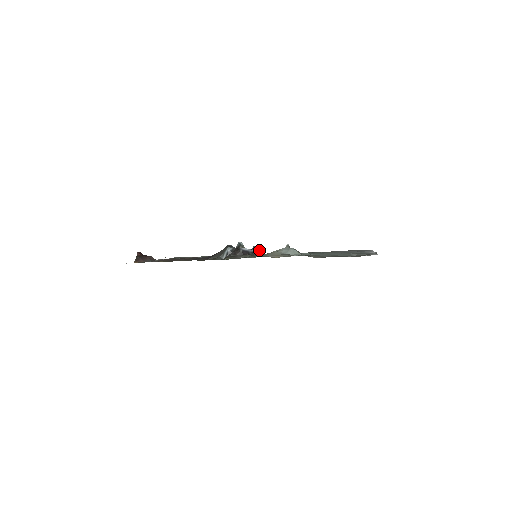
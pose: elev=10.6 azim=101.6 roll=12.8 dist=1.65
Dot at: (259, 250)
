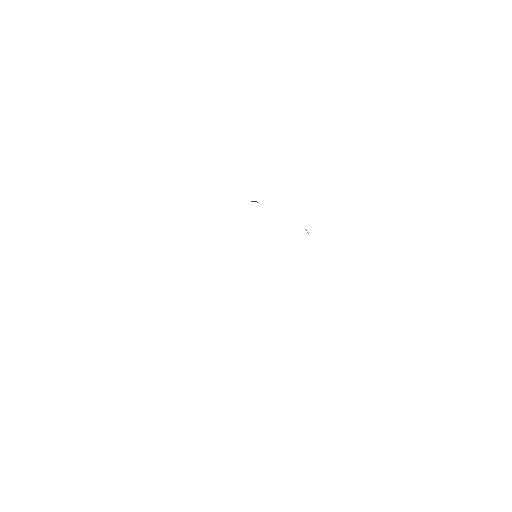
Dot at: occluded
